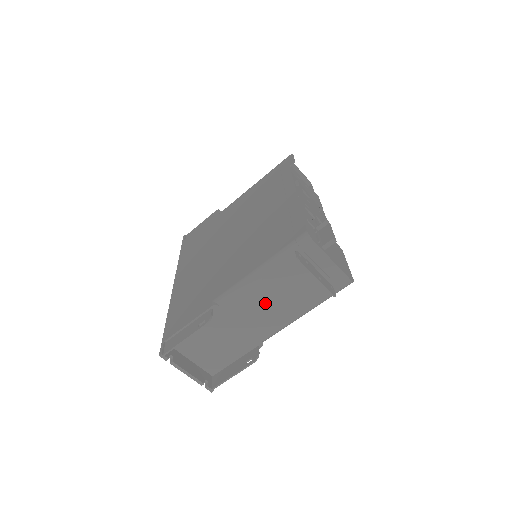
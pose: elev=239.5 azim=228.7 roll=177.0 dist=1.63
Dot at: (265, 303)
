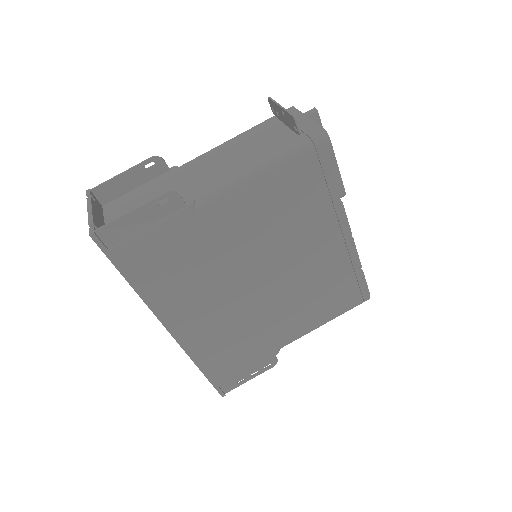
Dot at: (222, 160)
